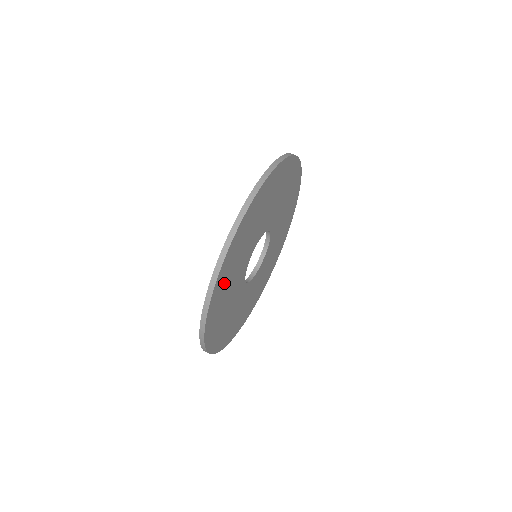
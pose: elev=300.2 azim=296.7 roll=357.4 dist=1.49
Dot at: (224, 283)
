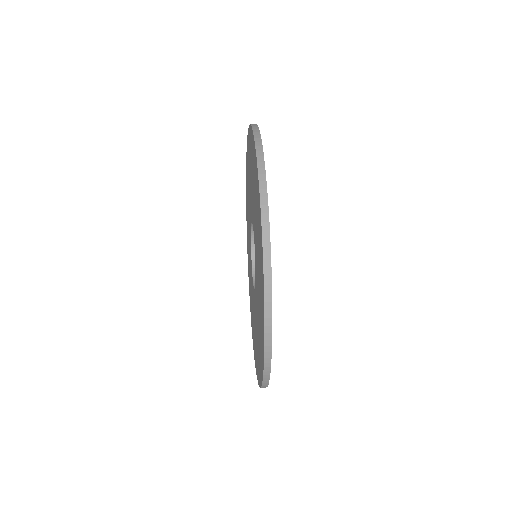
Dot at: occluded
